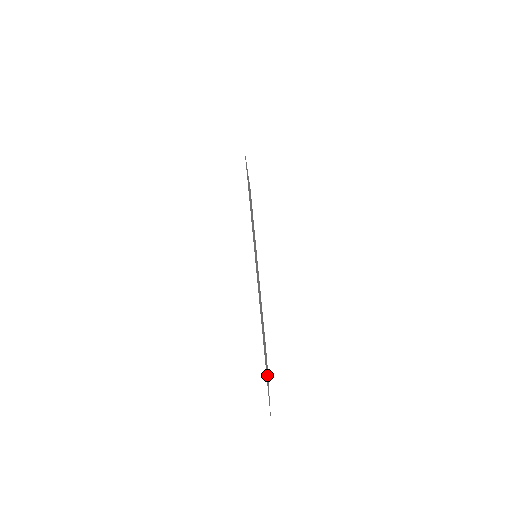
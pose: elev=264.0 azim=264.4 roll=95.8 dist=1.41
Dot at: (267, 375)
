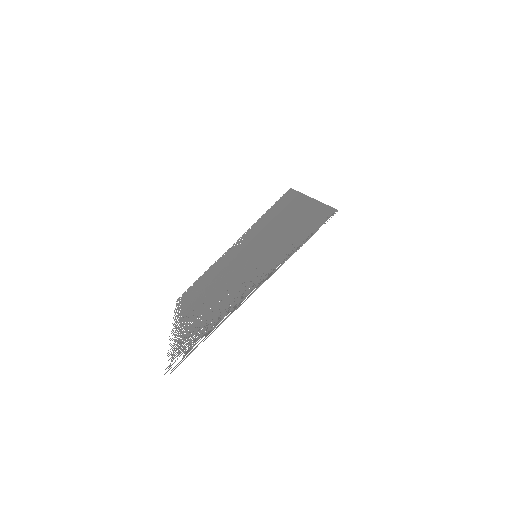
Dot at: (181, 335)
